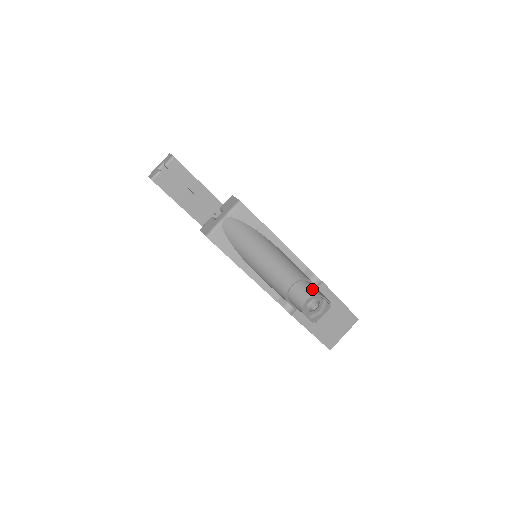
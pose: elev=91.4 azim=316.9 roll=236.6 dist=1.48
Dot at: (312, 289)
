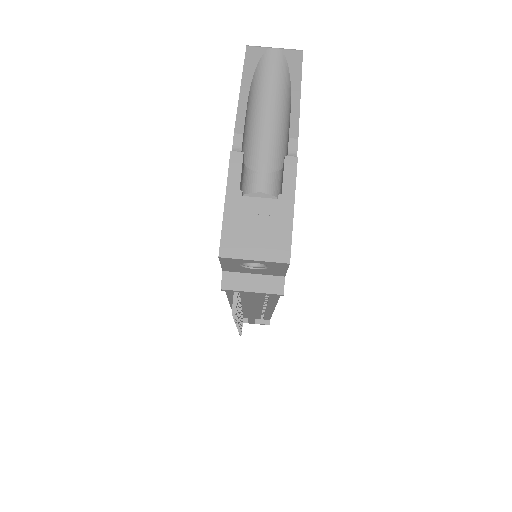
Dot at: (277, 193)
